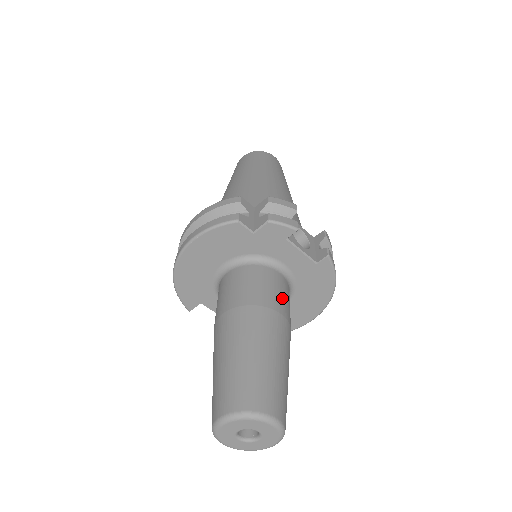
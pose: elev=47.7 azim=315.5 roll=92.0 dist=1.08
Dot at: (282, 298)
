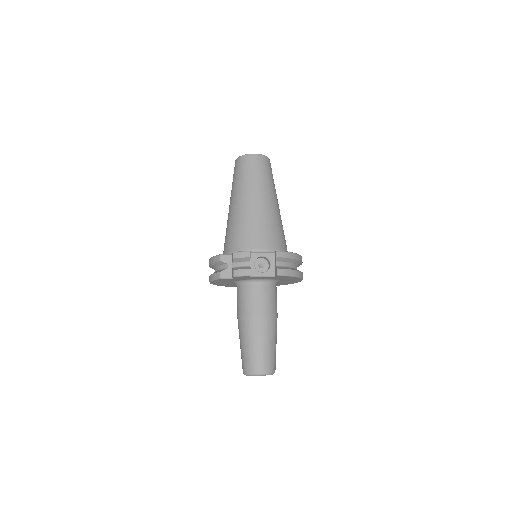
Dot at: (262, 302)
